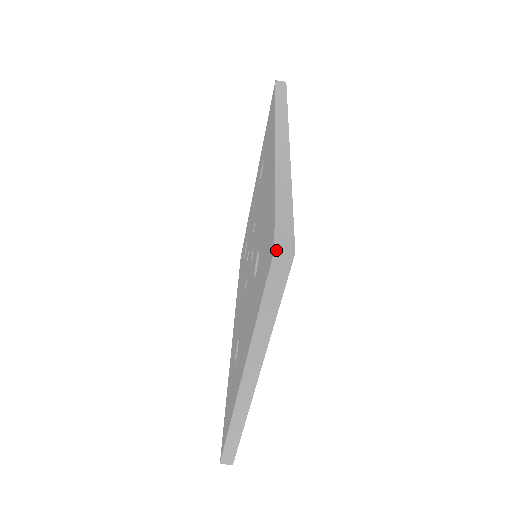
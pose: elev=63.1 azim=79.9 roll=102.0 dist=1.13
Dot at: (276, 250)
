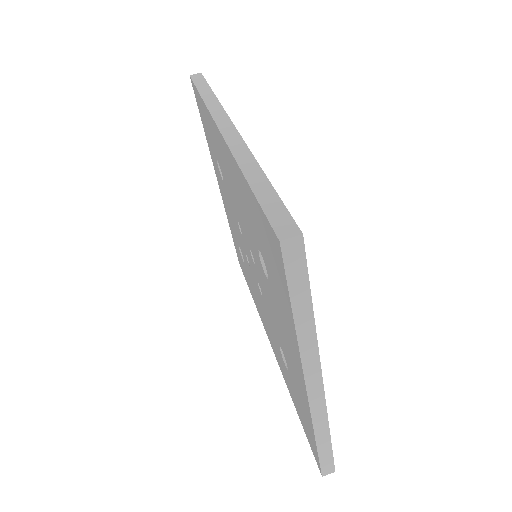
Dot at: (281, 241)
